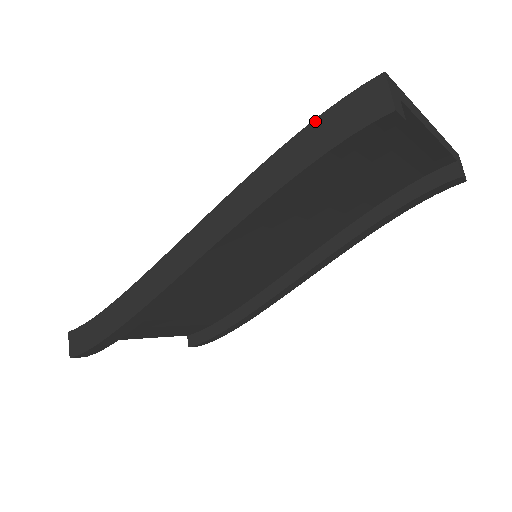
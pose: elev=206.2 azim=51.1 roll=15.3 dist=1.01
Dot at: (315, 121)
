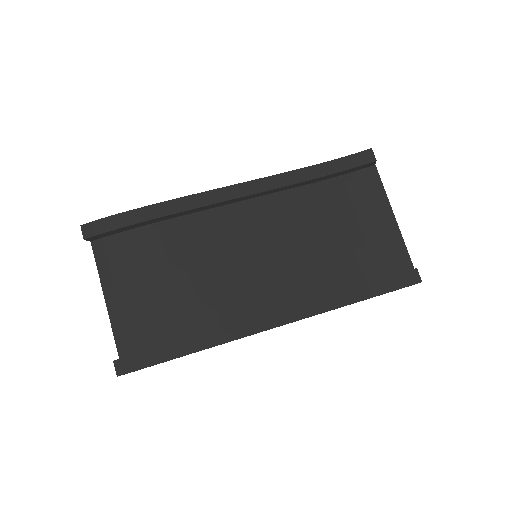
Dot at: occluded
